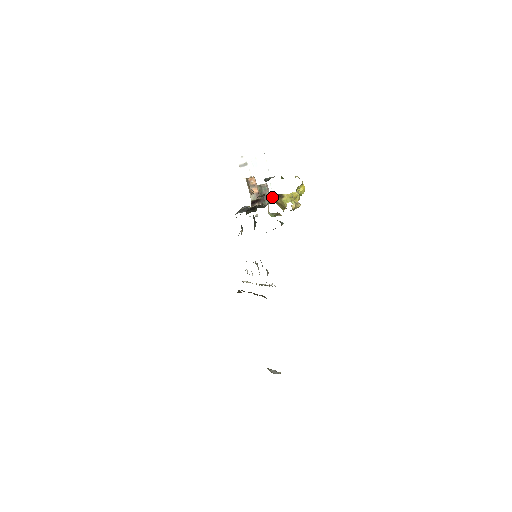
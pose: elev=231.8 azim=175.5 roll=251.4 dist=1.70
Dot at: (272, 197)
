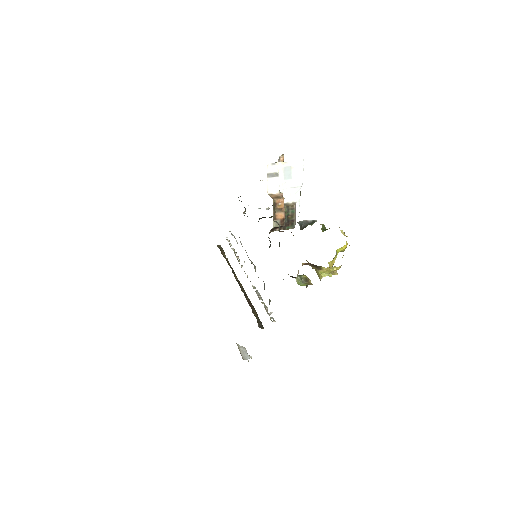
Dot at: (307, 264)
